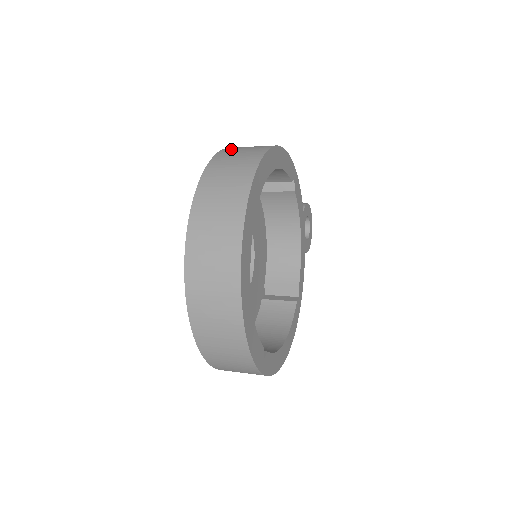
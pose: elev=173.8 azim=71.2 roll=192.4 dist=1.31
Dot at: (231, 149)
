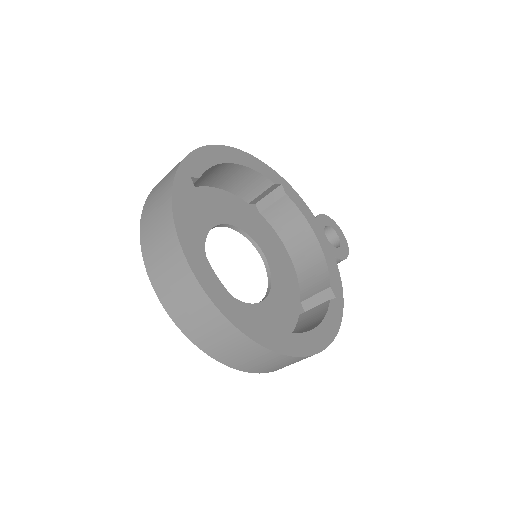
Dot at: occluded
